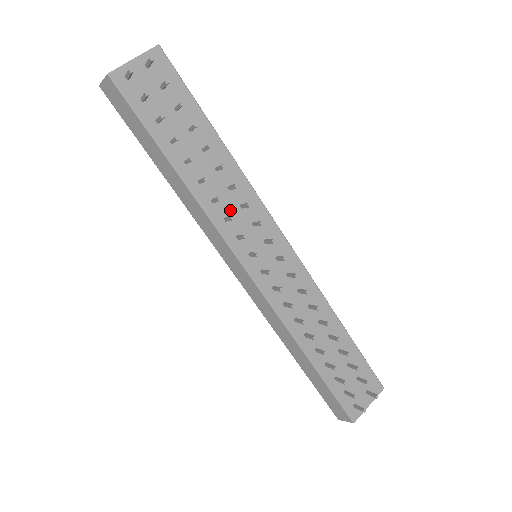
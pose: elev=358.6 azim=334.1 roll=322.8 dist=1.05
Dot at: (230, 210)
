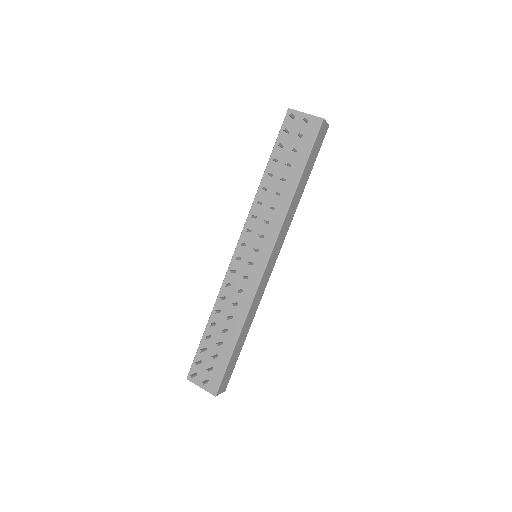
Dot at: (262, 217)
